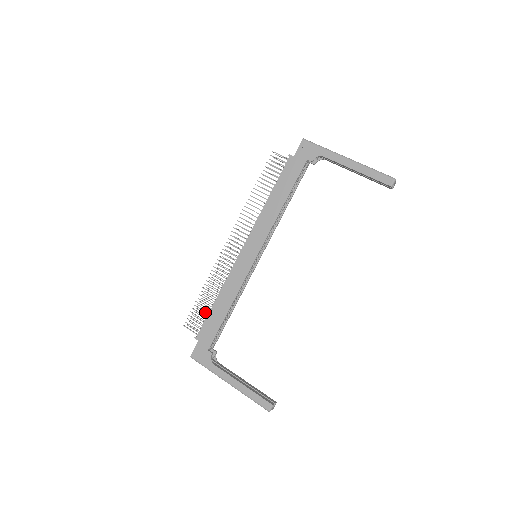
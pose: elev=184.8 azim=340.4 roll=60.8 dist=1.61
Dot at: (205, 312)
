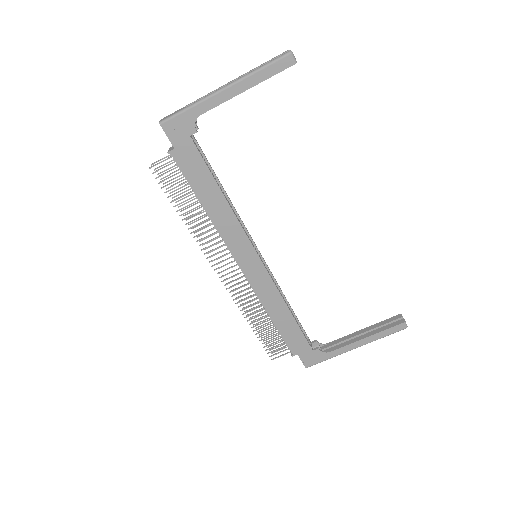
Dot at: occluded
